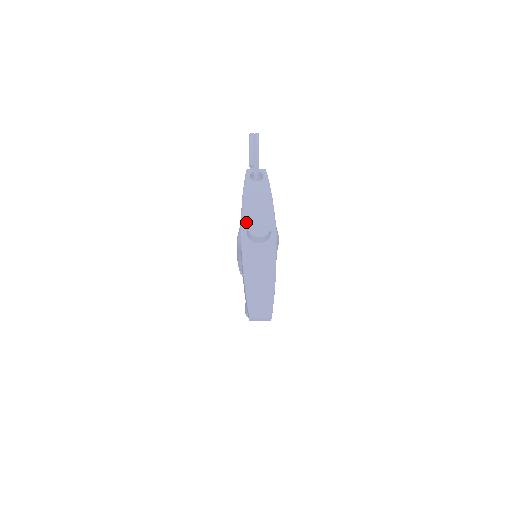
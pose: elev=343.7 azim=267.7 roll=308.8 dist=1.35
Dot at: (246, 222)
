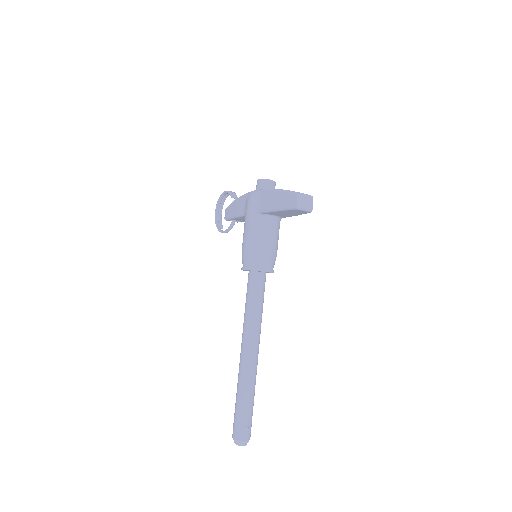
Dot at: occluded
